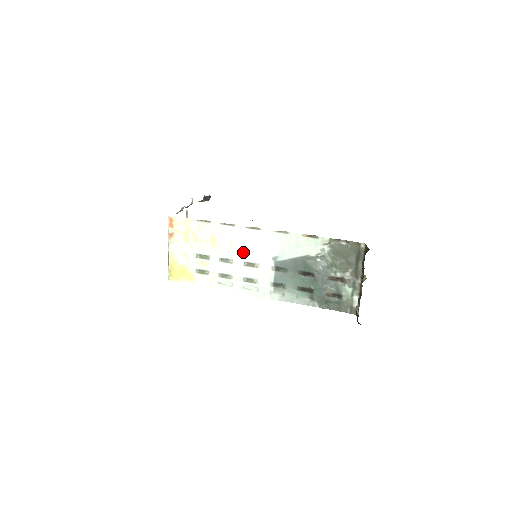
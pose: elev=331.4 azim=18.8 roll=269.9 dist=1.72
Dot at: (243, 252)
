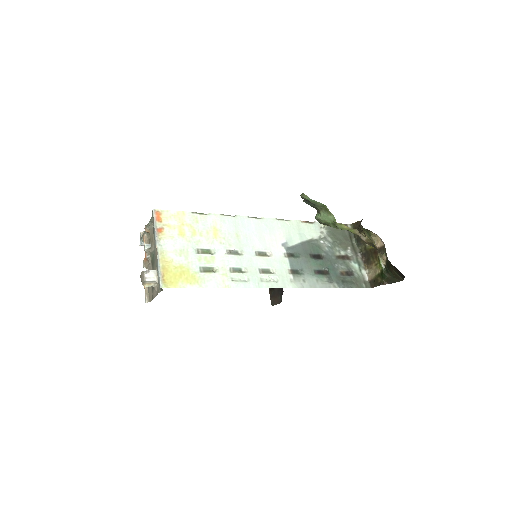
Dot at: (251, 241)
